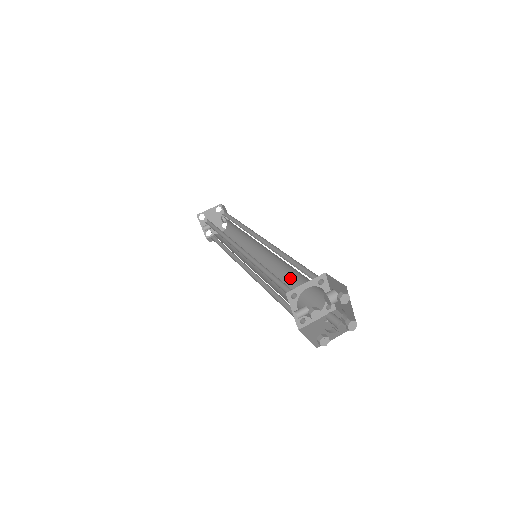
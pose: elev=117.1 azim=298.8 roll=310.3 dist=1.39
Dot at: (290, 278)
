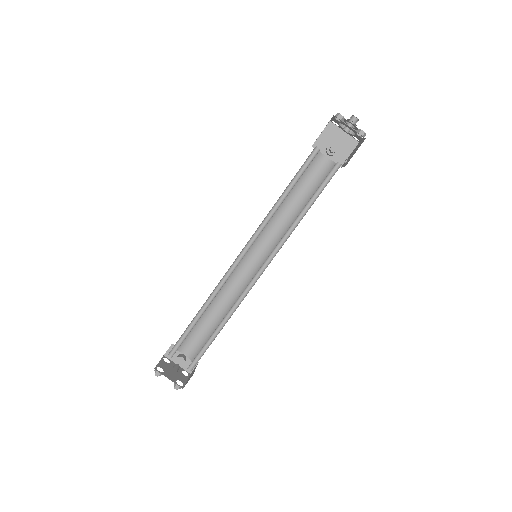
Dot at: (296, 214)
